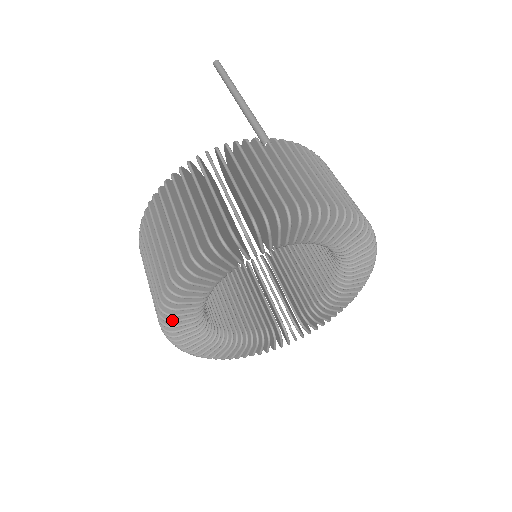
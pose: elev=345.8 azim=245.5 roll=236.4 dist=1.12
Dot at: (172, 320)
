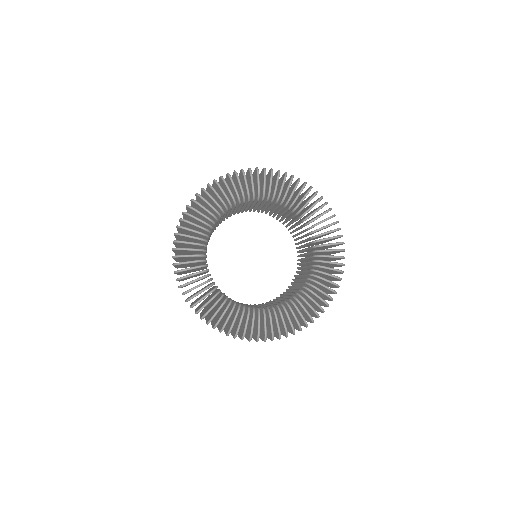
Dot at: (180, 262)
